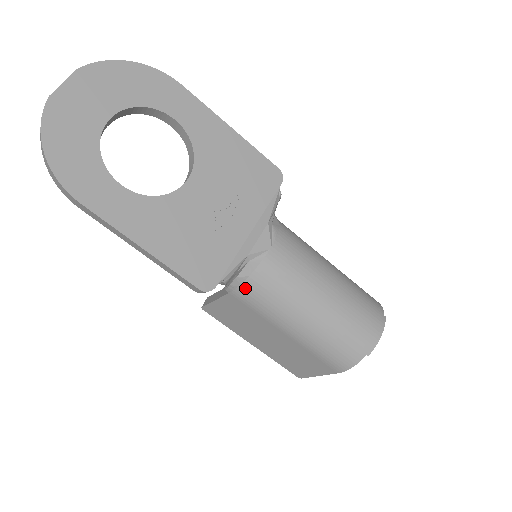
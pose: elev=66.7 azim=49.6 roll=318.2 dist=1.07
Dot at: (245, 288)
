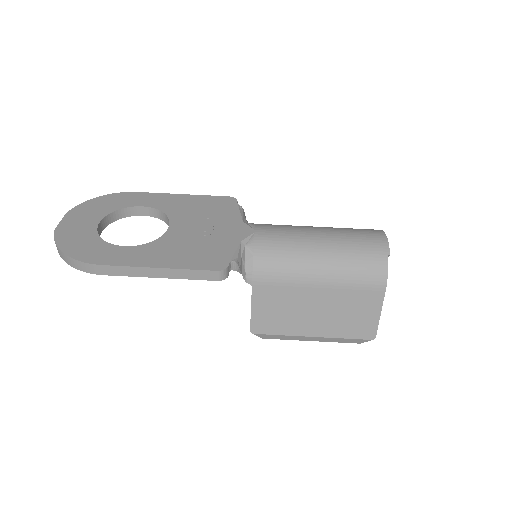
Dot at: (258, 268)
